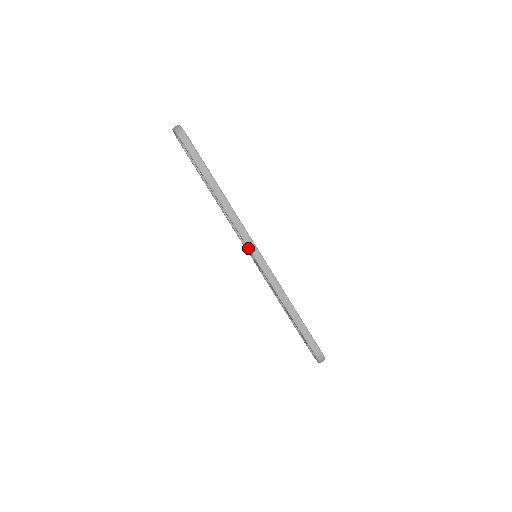
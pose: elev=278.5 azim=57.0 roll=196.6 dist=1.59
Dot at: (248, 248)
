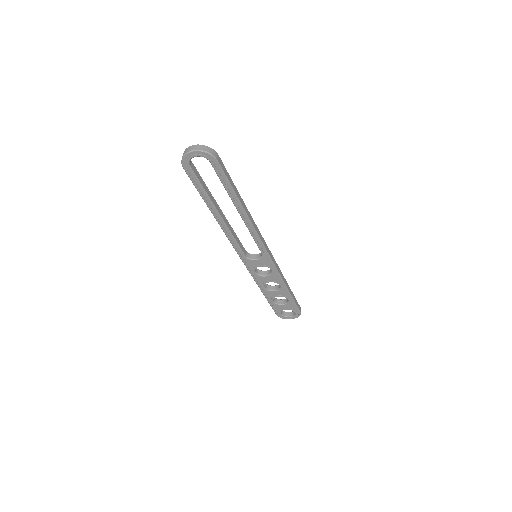
Dot at: (265, 249)
